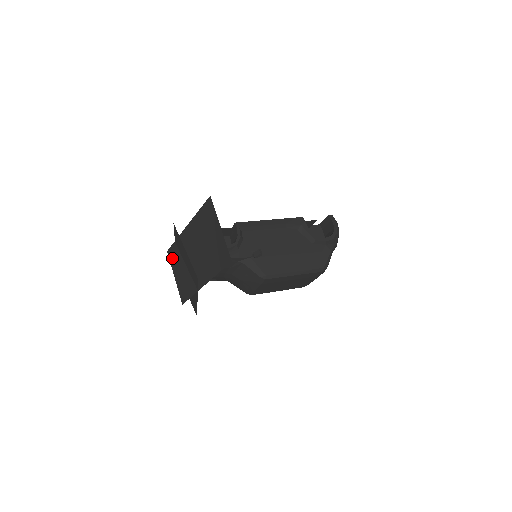
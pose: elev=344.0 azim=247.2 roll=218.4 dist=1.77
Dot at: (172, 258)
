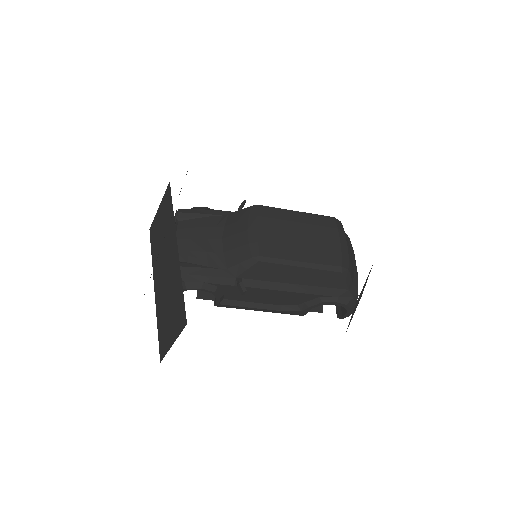
Dot at: occluded
